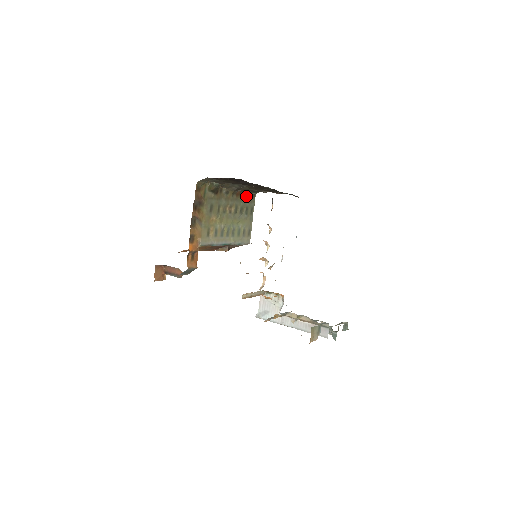
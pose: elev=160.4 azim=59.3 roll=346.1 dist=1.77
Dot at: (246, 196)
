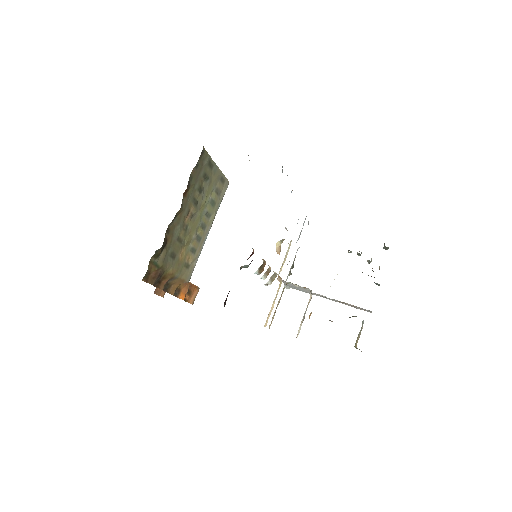
Dot at: (194, 172)
